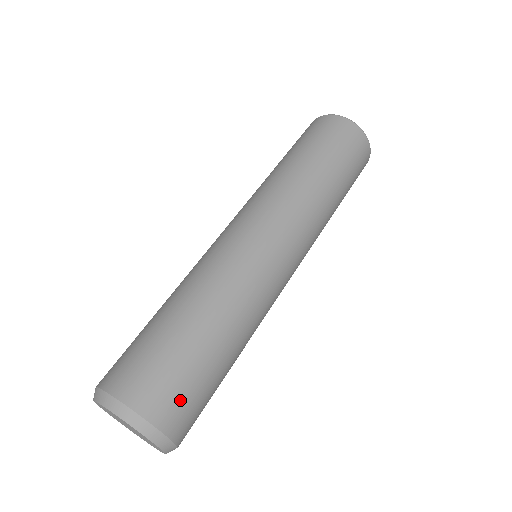
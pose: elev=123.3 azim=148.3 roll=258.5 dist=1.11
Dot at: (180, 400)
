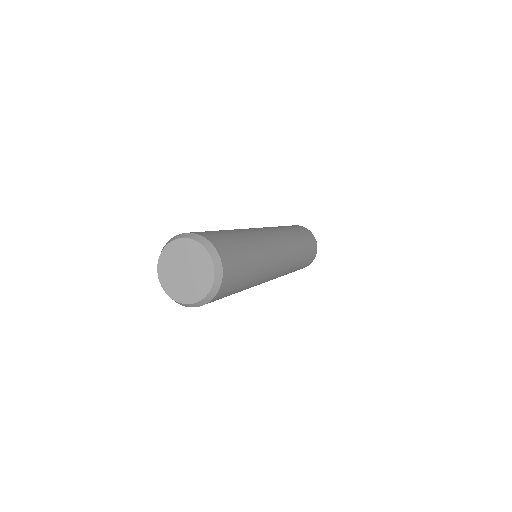
Dot at: (223, 242)
